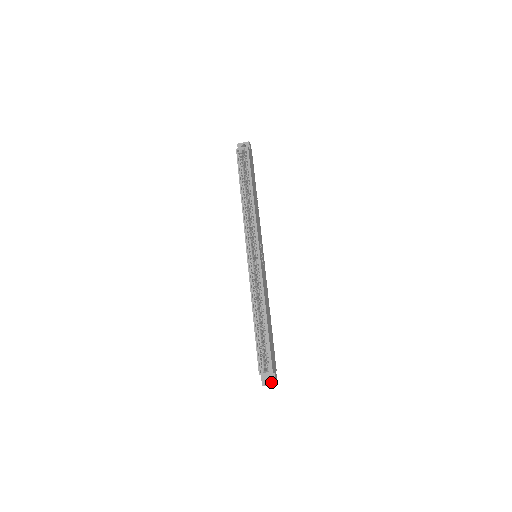
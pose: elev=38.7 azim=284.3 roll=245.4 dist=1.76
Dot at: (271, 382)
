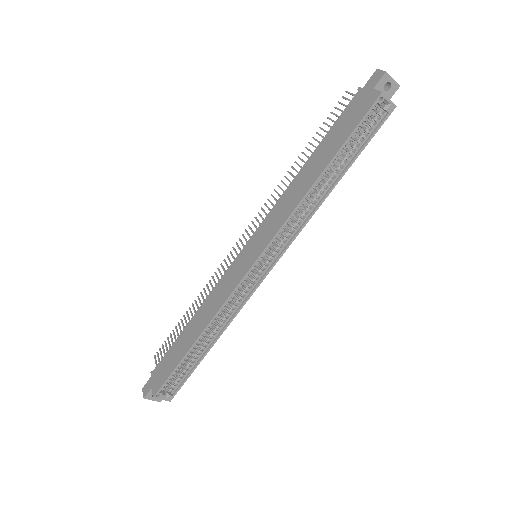
Dot at: (157, 399)
